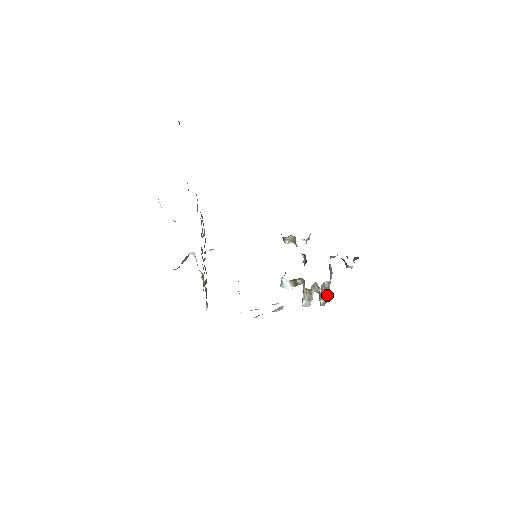
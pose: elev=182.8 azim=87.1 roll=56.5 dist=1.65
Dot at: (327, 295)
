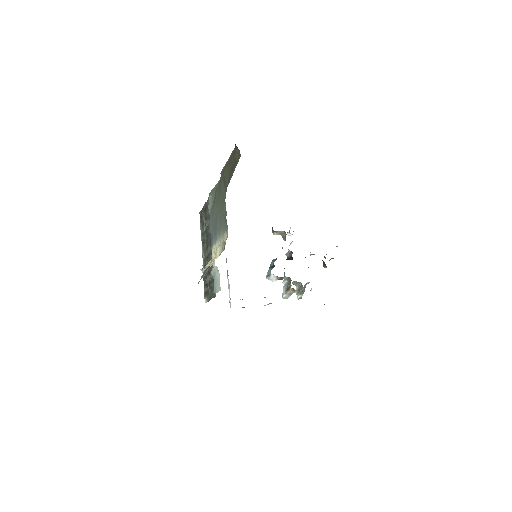
Dot at: (304, 291)
